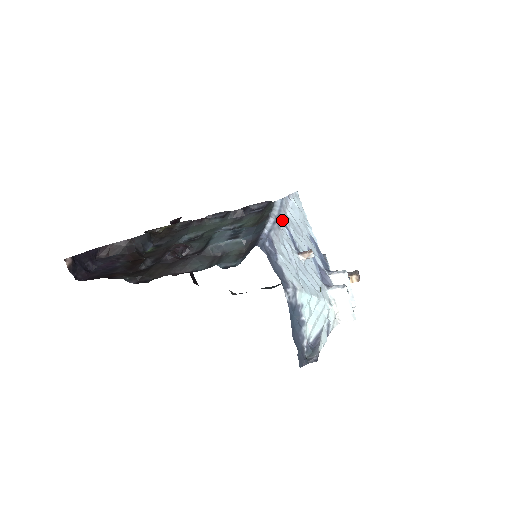
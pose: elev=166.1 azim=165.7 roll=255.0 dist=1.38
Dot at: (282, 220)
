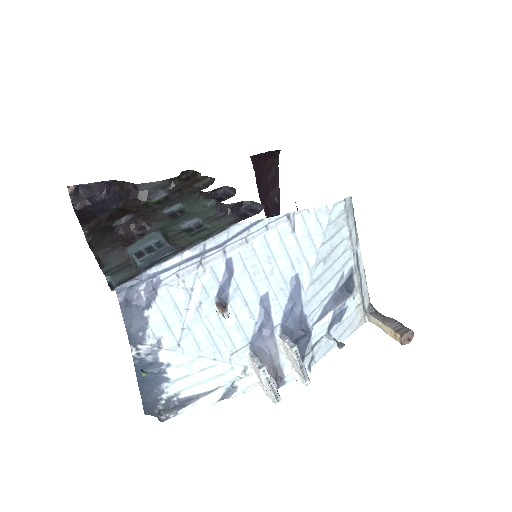
Dot at: (227, 252)
